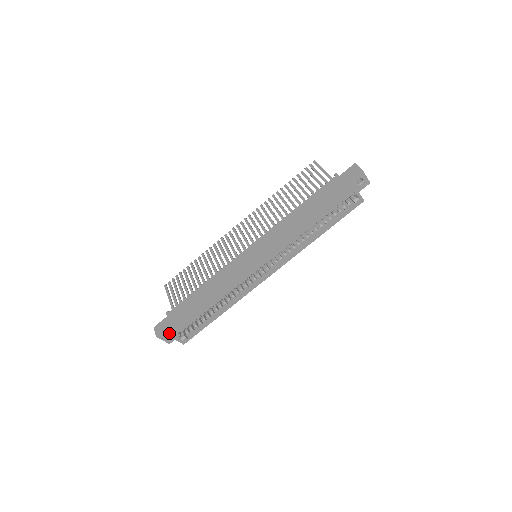
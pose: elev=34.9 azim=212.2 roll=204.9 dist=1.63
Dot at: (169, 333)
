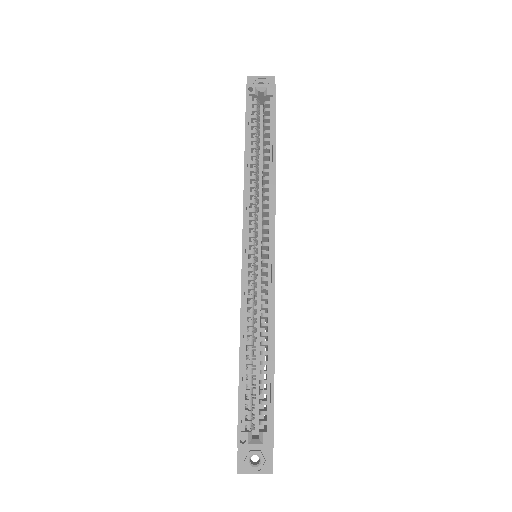
Dot at: occluded
